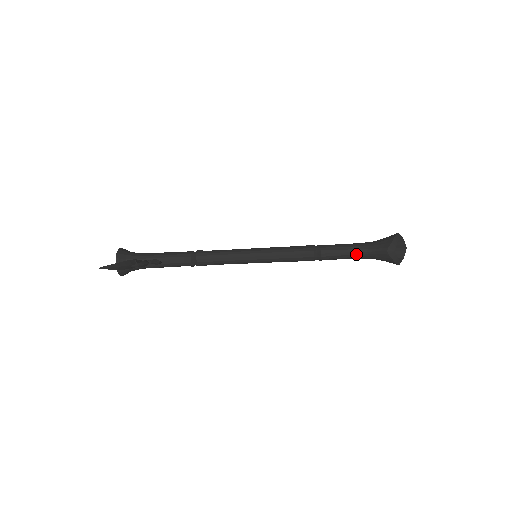
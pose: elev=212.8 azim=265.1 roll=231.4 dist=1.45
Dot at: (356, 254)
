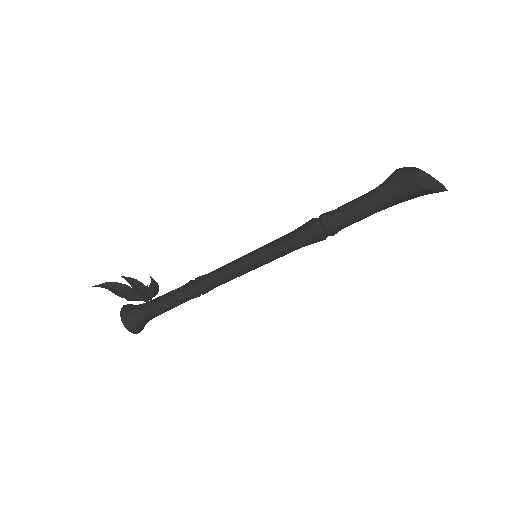
Dot at: (363, 198)
